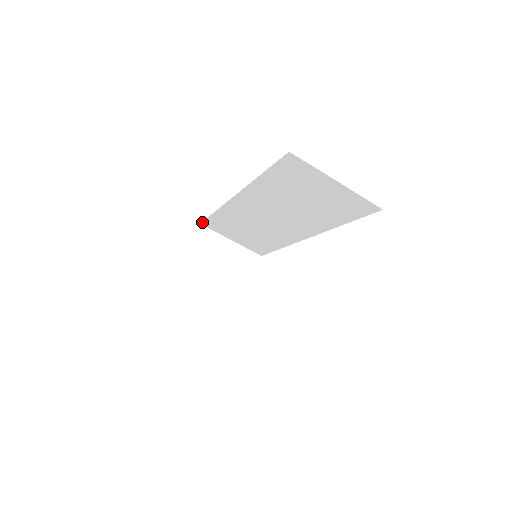
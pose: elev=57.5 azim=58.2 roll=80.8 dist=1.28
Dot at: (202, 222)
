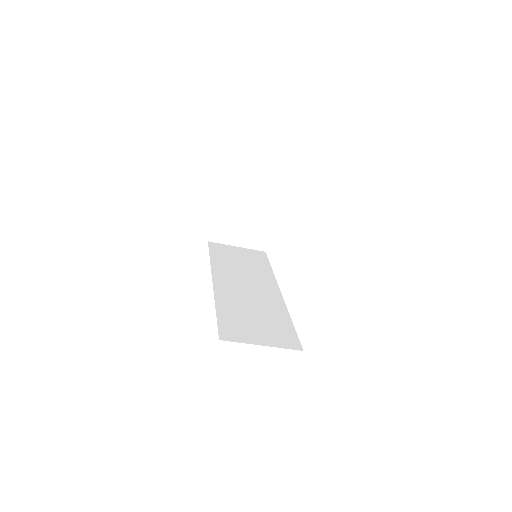
Dot at: occluded
